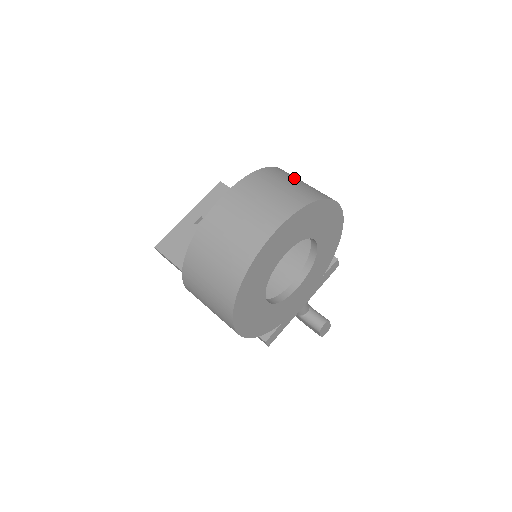
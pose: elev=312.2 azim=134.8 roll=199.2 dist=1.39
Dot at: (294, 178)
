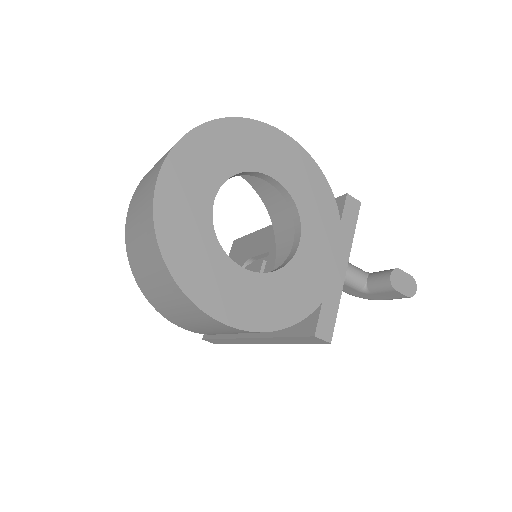
Dot at: occluded
